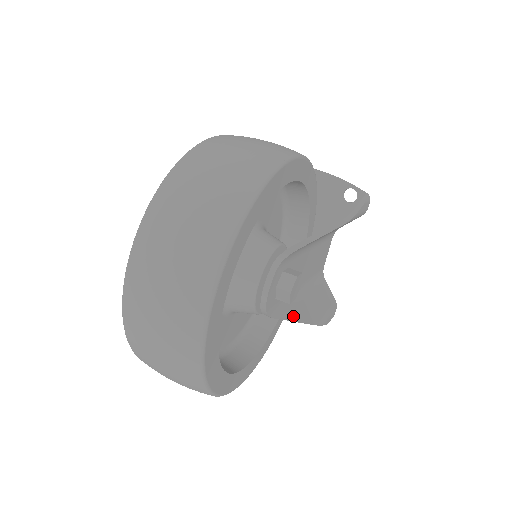
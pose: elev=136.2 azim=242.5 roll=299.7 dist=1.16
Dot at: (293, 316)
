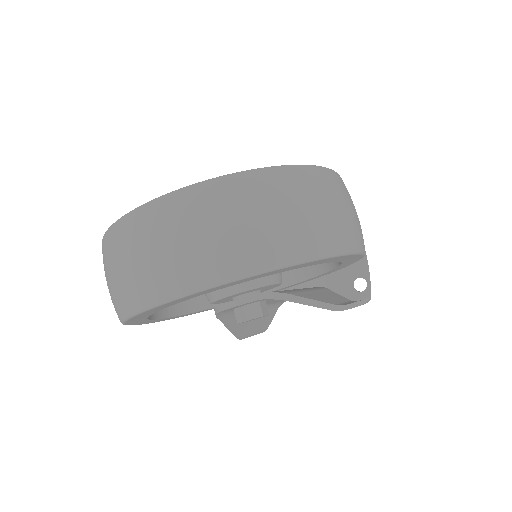
Dot at: (231, 323)
